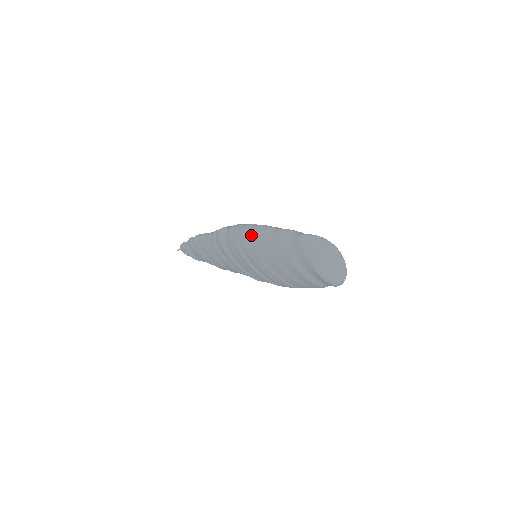
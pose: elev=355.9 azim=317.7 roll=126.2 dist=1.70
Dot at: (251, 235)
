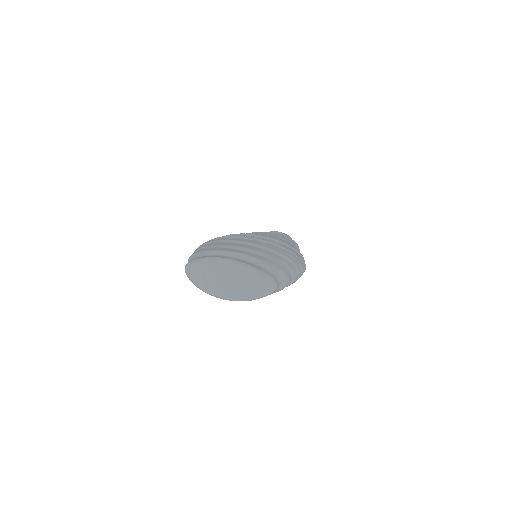
Dot at: occluded
